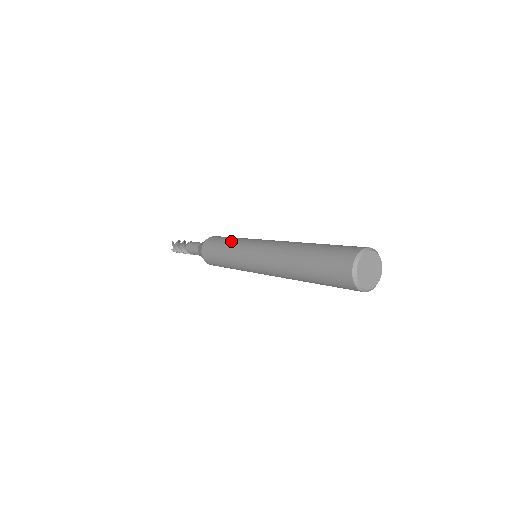
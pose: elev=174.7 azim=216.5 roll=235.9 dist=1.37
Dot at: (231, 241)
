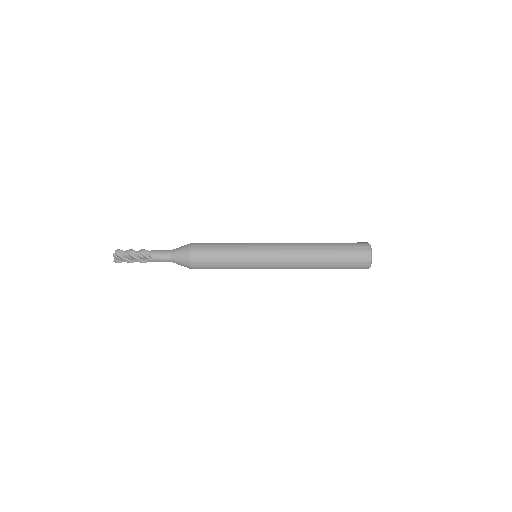
Dot at: occluded
